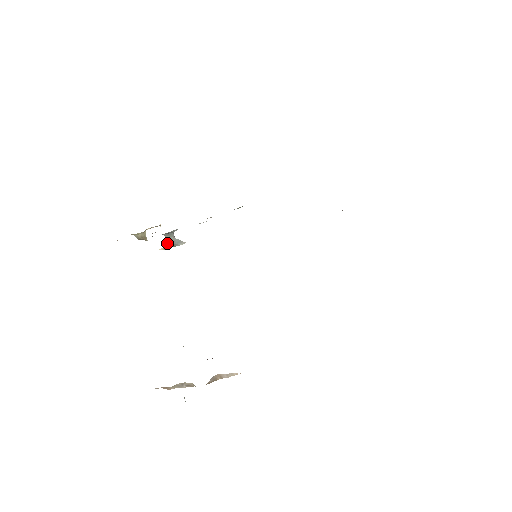
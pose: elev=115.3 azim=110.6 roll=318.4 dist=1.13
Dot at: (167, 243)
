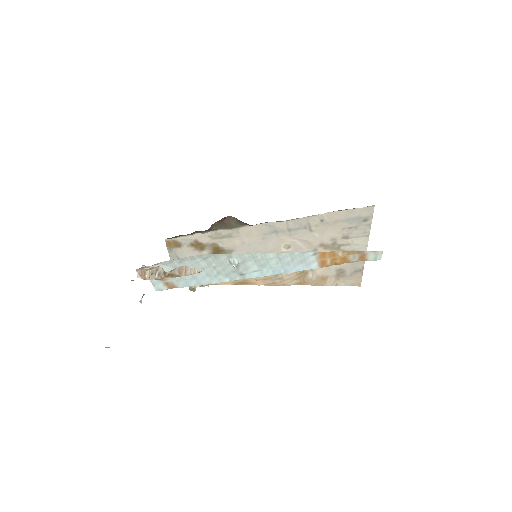
Dot at: occluded
